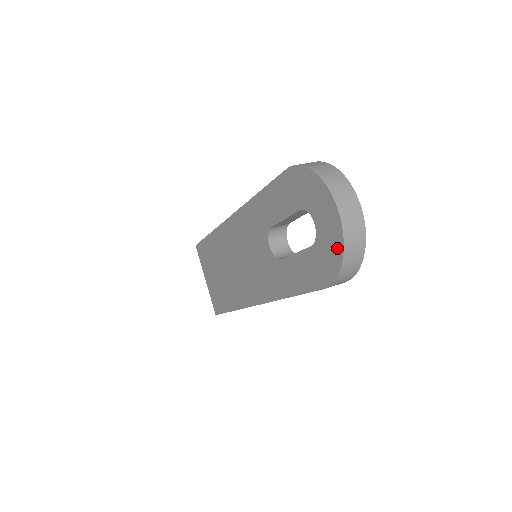
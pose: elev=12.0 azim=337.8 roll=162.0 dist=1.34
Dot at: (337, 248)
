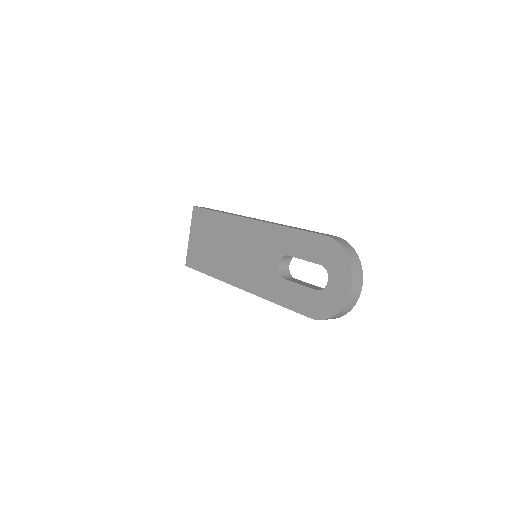
Dot at: (337, 305)
